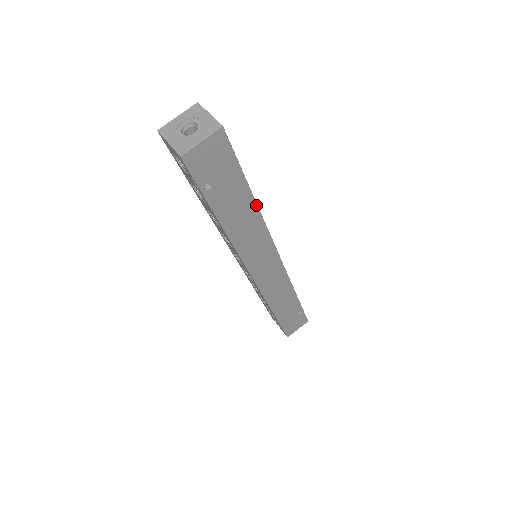
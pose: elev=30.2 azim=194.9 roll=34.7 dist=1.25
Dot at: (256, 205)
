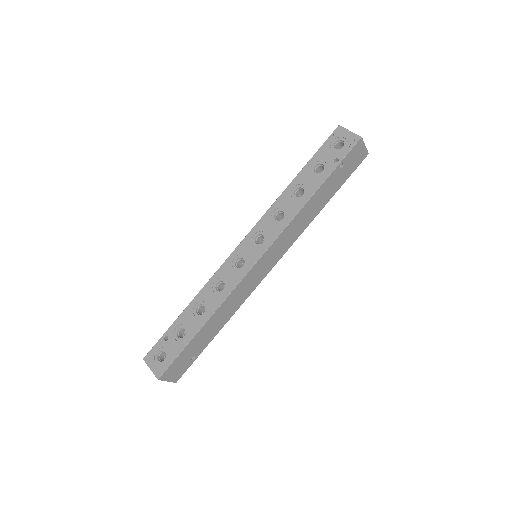
Dot at: occluded
